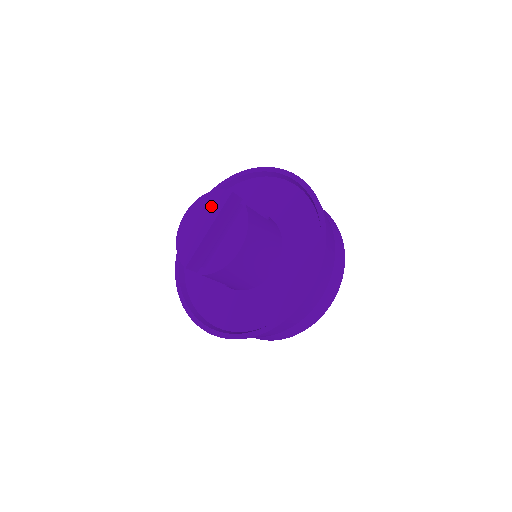
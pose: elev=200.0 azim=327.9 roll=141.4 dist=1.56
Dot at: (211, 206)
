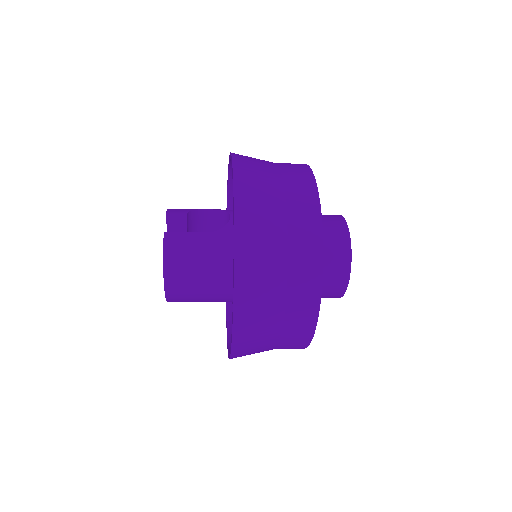
Dot at: occluded
